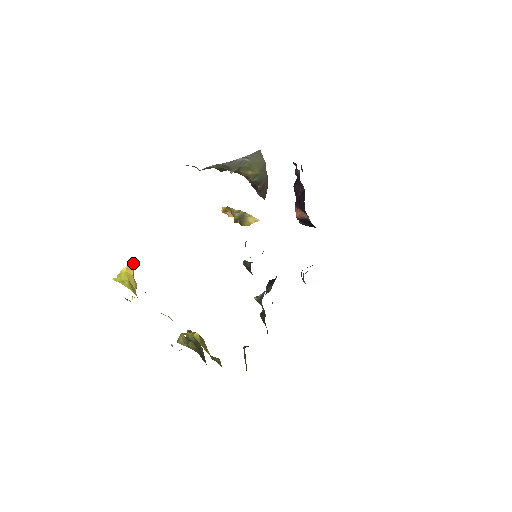
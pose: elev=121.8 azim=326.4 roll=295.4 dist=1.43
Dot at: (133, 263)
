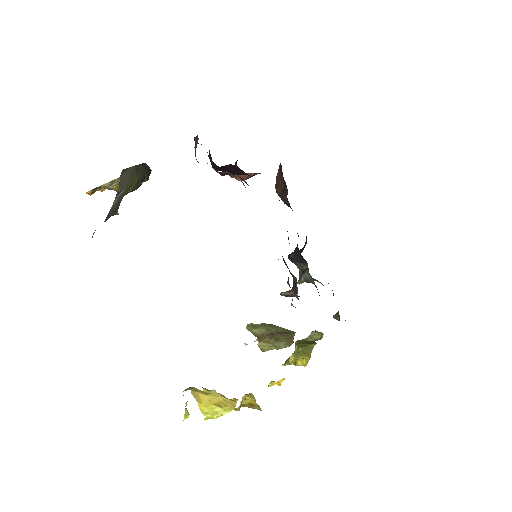
Dot at: (194, 393)
